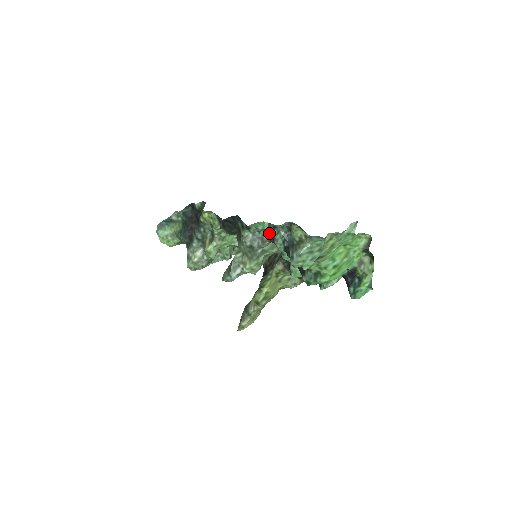
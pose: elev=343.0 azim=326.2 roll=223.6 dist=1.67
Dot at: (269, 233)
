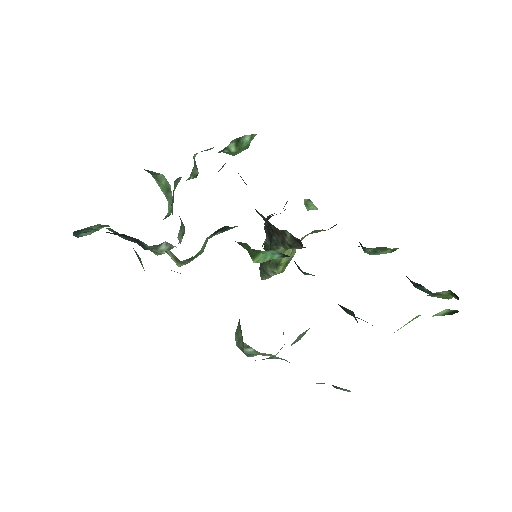
Dot at: occluded
